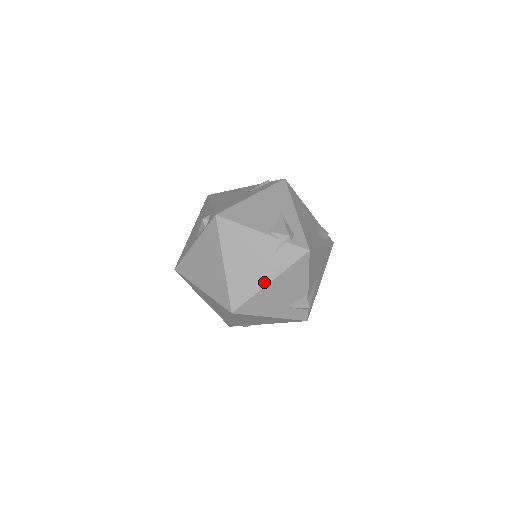
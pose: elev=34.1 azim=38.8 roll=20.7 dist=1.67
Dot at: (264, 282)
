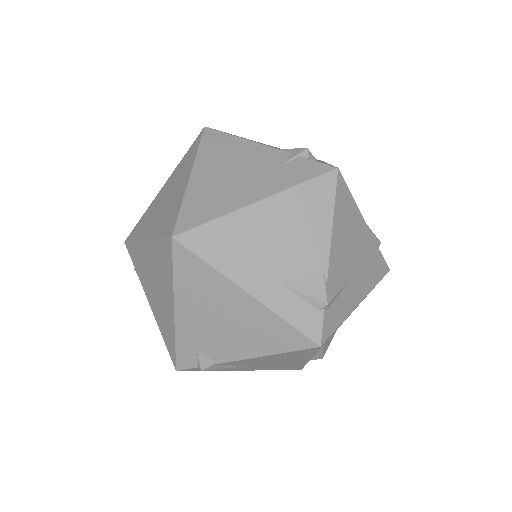
Dot at: (247, 200)
